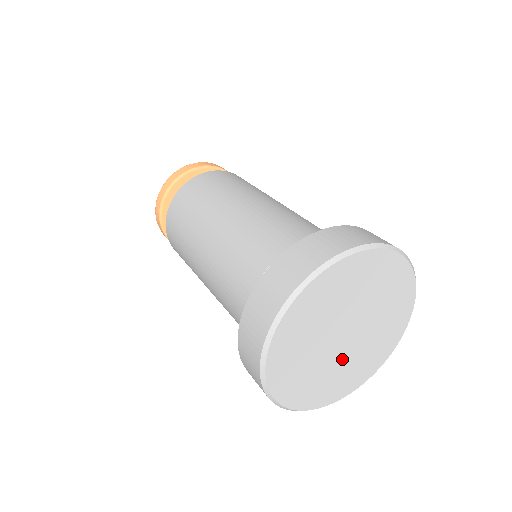
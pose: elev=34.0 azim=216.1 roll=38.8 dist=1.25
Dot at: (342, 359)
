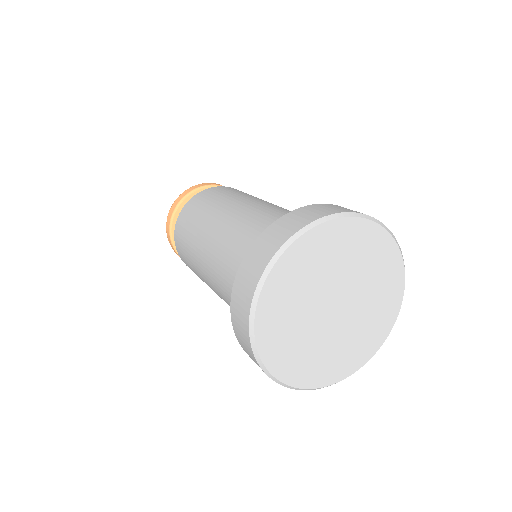
Dot at: (321, 334)
